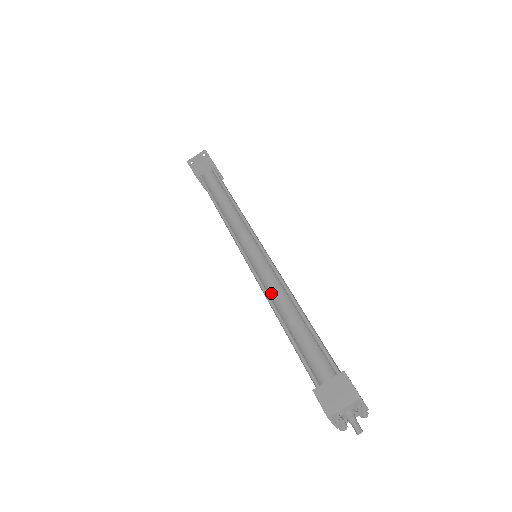
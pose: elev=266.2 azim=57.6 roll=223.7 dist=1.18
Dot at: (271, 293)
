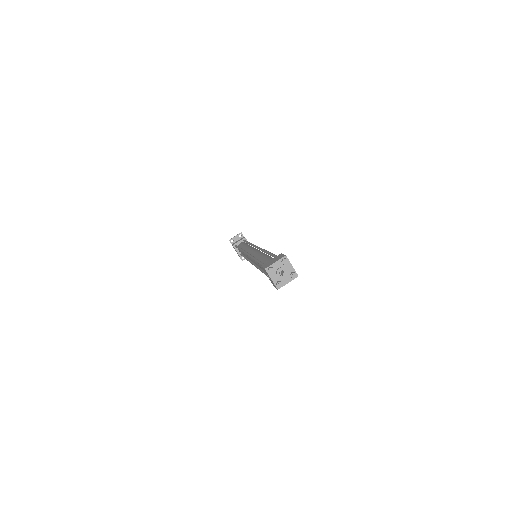
Dot at: (256, 257)
